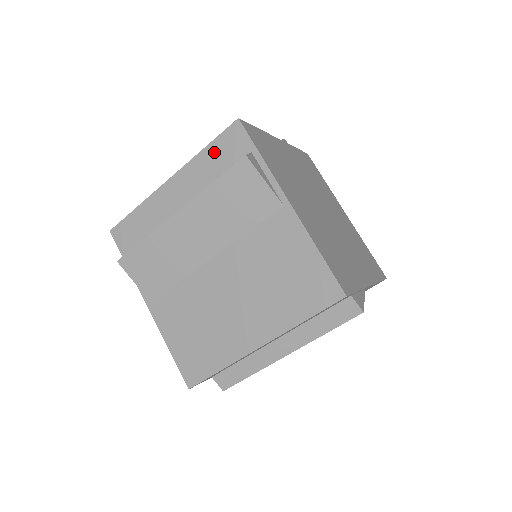
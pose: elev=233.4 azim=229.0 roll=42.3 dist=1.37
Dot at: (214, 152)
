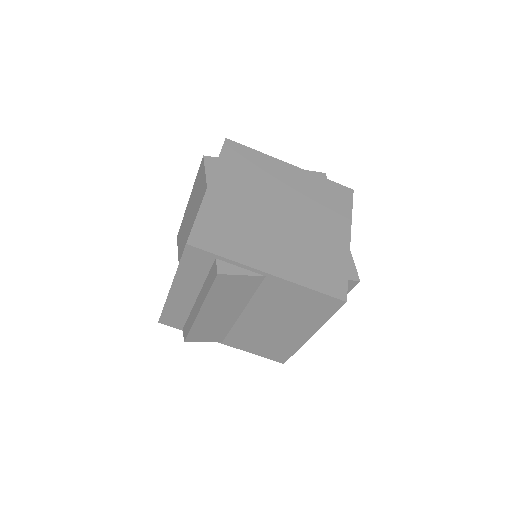
Dot at: occluded
